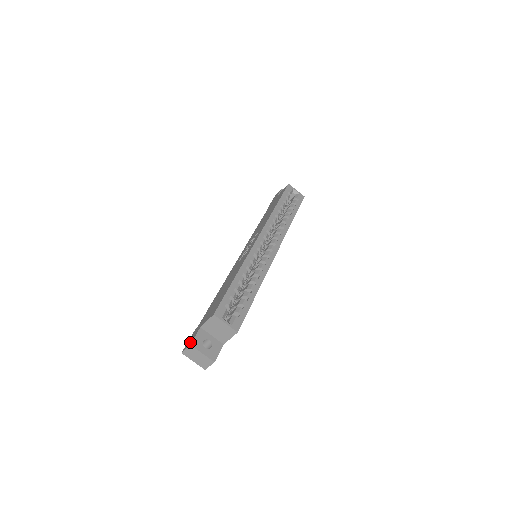
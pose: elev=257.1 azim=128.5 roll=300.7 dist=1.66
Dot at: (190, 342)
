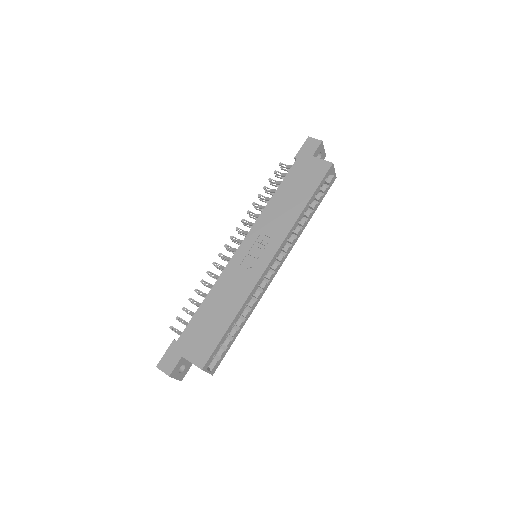
Dot at: (169, 369)
